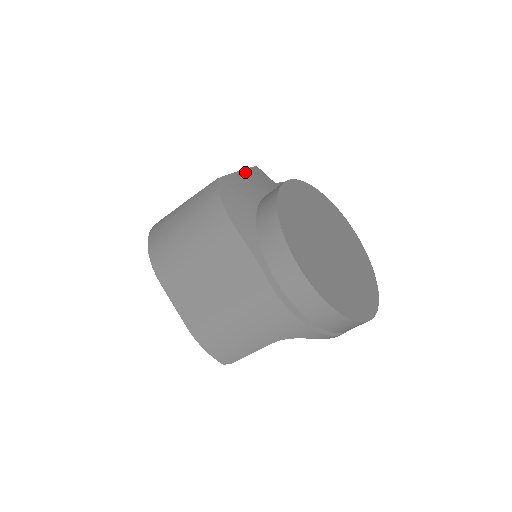
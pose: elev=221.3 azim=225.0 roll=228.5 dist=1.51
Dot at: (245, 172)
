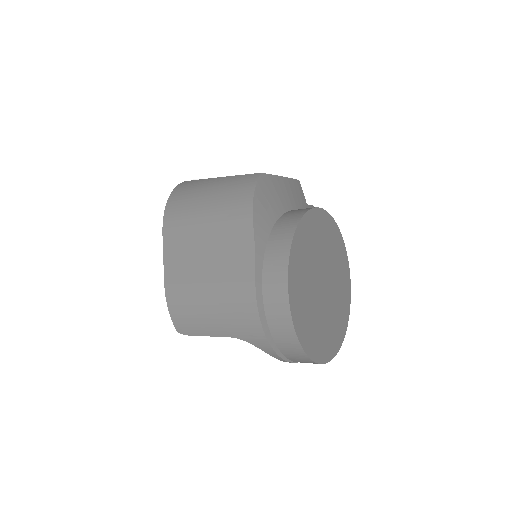
Dot at: (287, 180)
